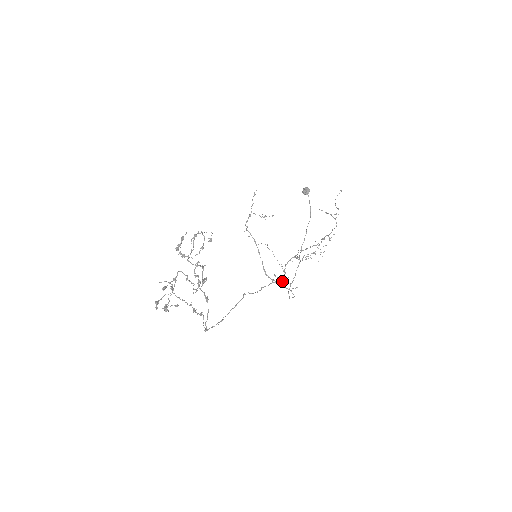
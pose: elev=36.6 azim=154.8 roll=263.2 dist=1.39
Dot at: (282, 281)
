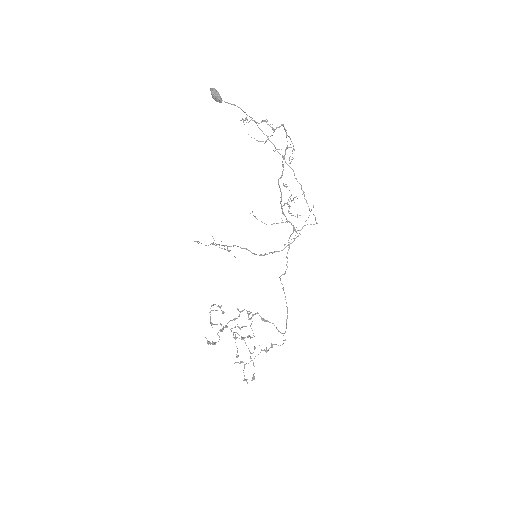
Dot at: occluded
